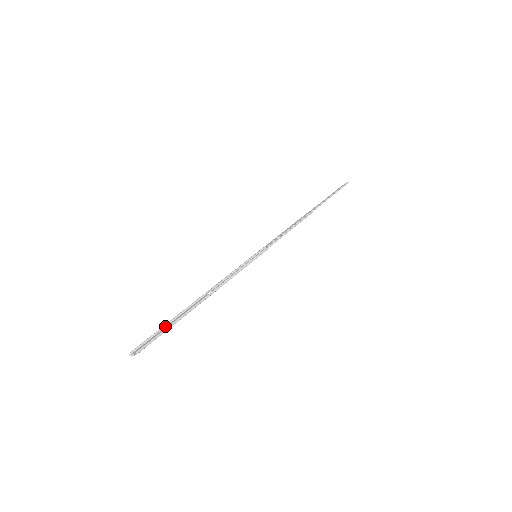
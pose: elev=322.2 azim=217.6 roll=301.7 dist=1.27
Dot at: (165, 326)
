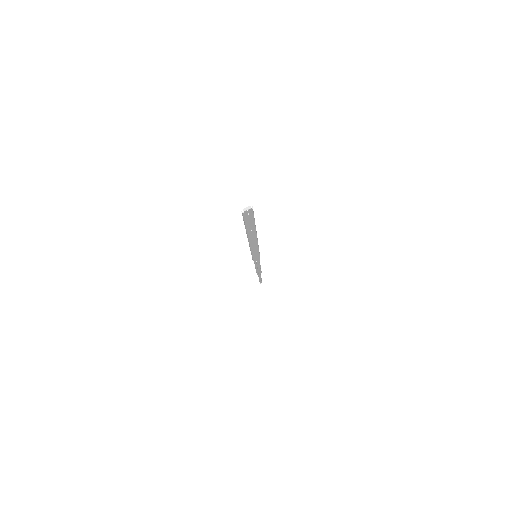
Dot at: (245, 226)
